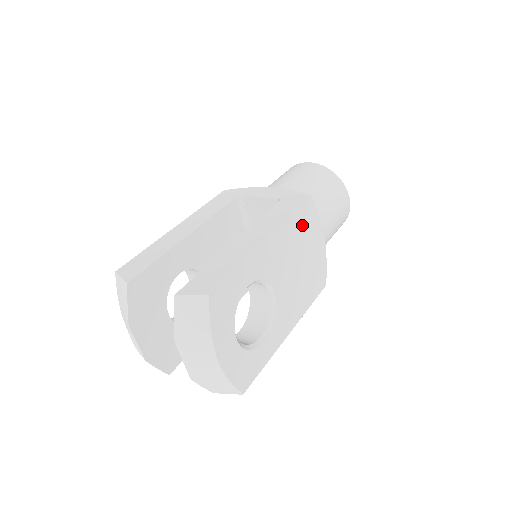
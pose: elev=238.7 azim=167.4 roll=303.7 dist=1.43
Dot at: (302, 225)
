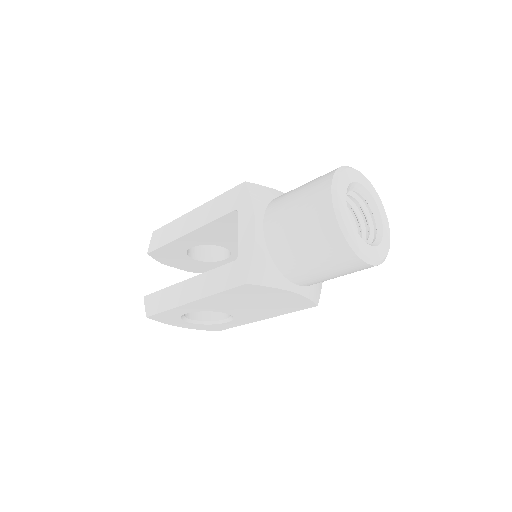
Dot at: (243, 294)
